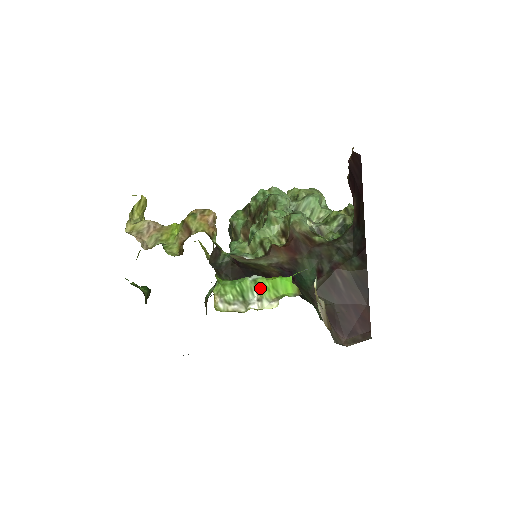
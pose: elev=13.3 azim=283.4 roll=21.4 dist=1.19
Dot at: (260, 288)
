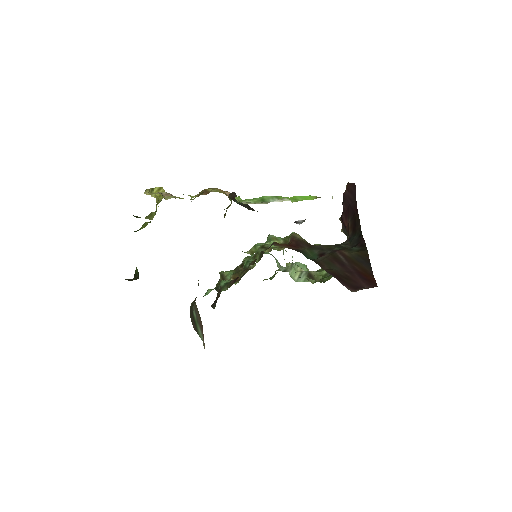
Dot at: (281, 197)
